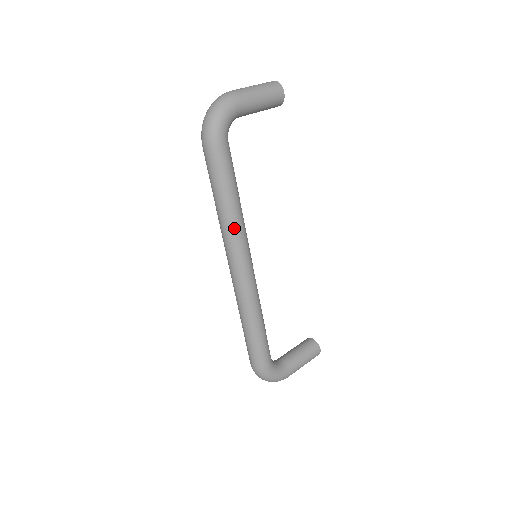
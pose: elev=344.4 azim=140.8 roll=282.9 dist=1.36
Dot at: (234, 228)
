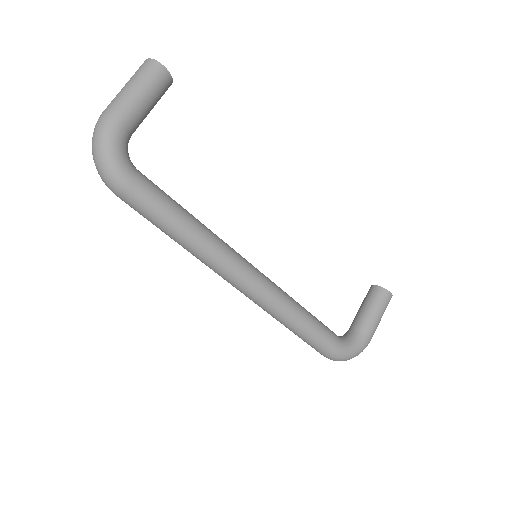
Dot at: (208, 253)
